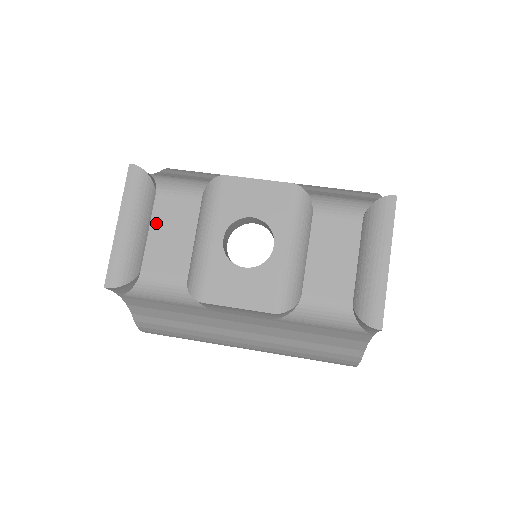
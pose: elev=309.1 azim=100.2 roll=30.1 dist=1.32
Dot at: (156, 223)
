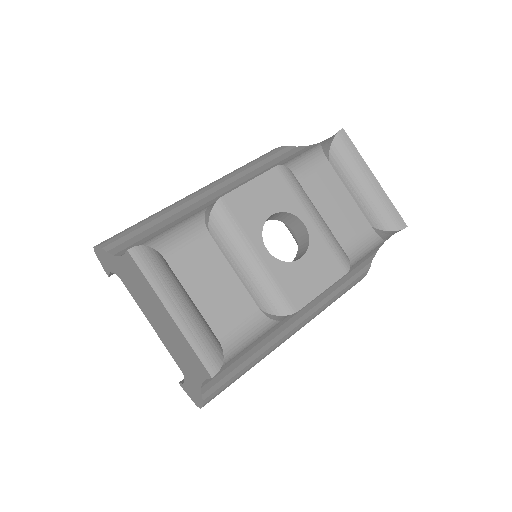
Dot at: (191, 286)
